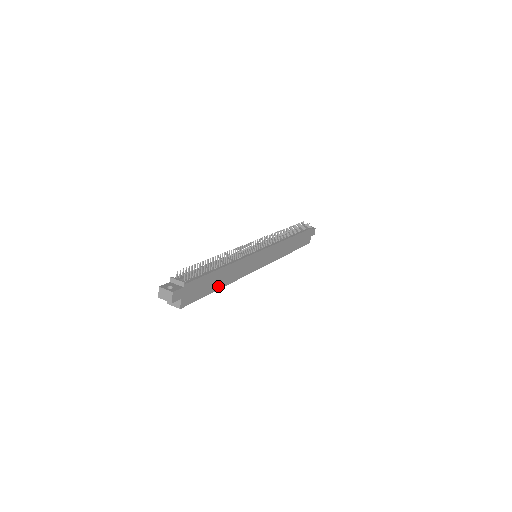
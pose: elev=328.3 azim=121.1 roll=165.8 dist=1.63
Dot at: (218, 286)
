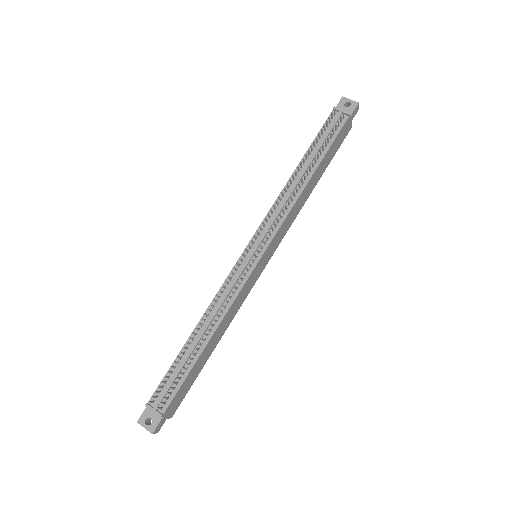
Dot at: (210, 353)
